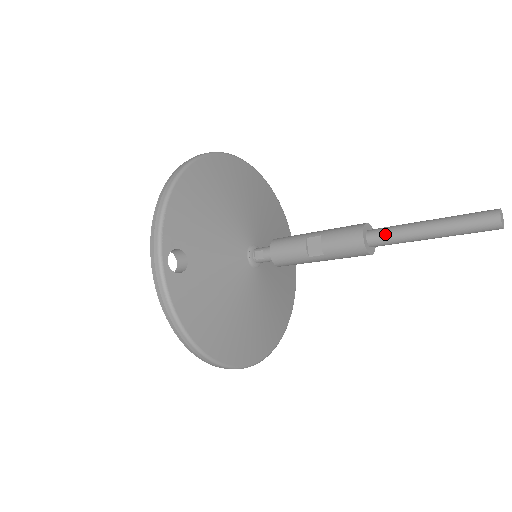
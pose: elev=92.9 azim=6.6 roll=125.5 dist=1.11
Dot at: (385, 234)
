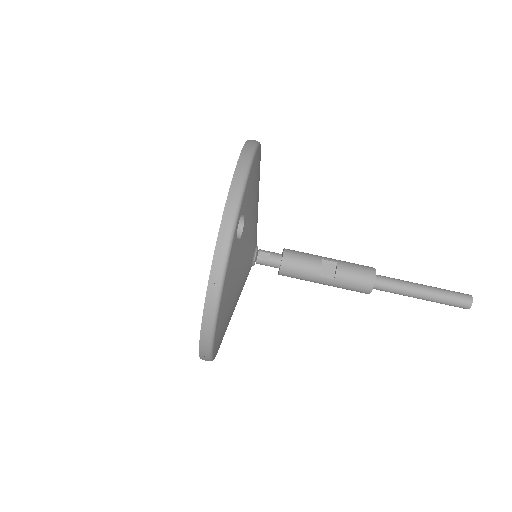
Dot at: (390, 282)
